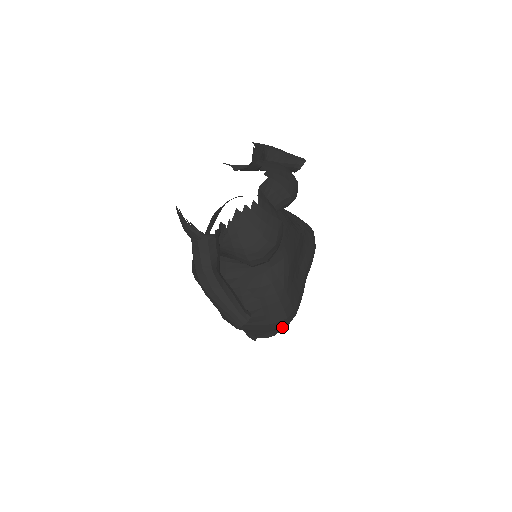
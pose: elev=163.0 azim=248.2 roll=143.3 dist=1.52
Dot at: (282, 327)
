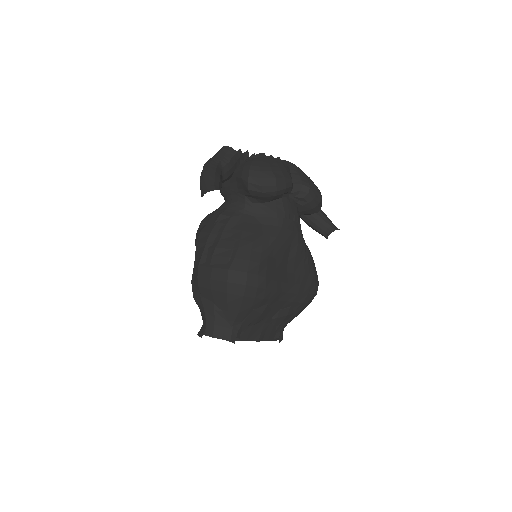
Dot at: (237, 294)
